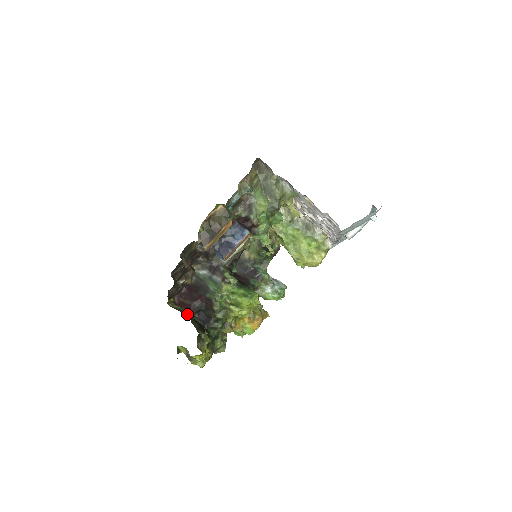
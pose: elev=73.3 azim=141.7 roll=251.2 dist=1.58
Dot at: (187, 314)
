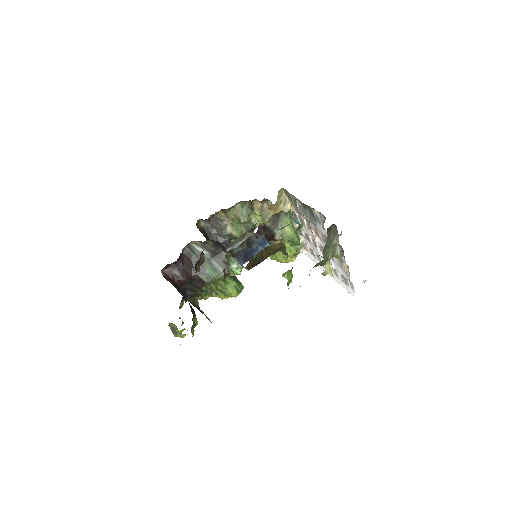
Dot at: (200, 310)
